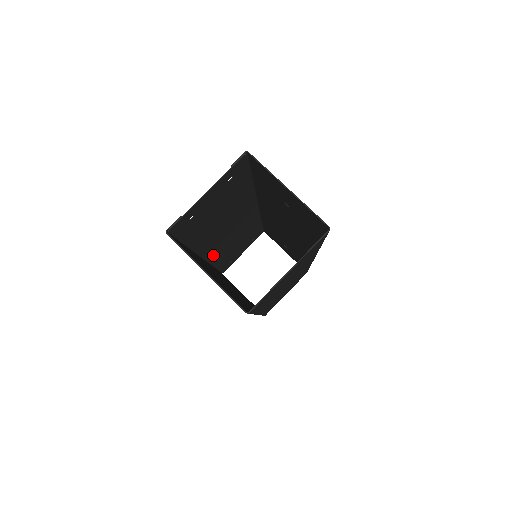
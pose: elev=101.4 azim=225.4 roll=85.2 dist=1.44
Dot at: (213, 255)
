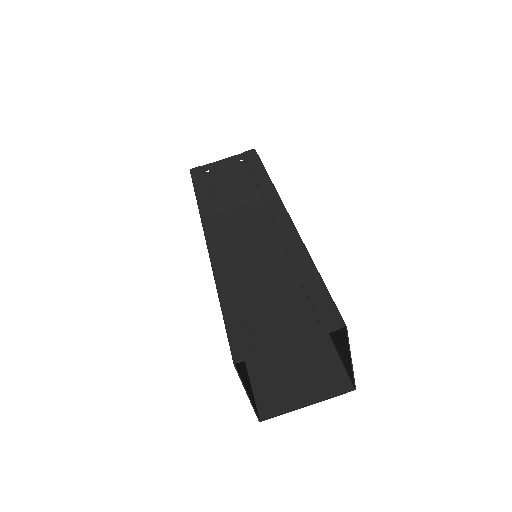
Dot at: (214, 225)
